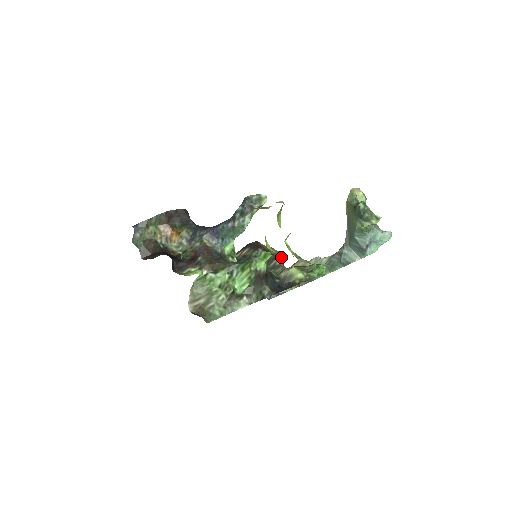
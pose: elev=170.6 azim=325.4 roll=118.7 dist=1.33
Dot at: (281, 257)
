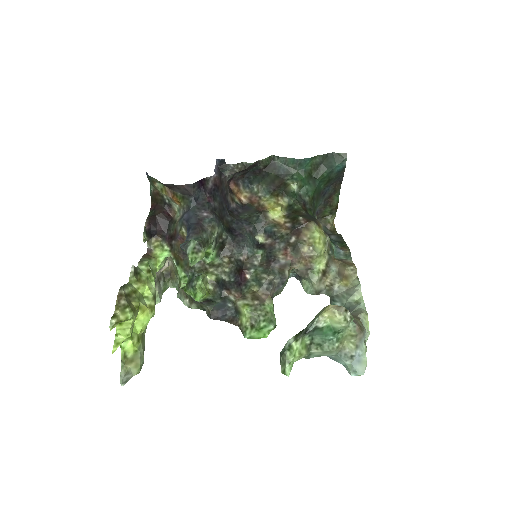
Dot at: (318, 257)
